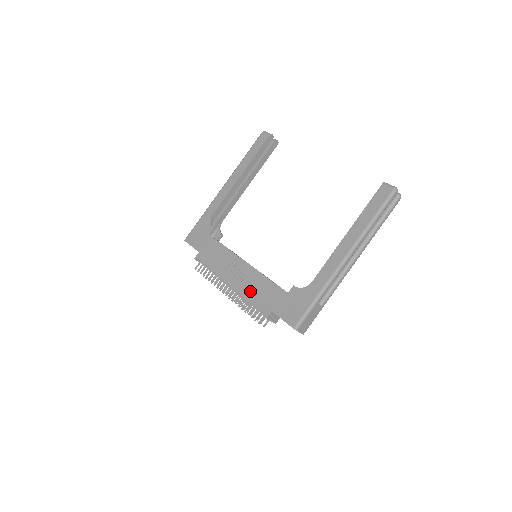
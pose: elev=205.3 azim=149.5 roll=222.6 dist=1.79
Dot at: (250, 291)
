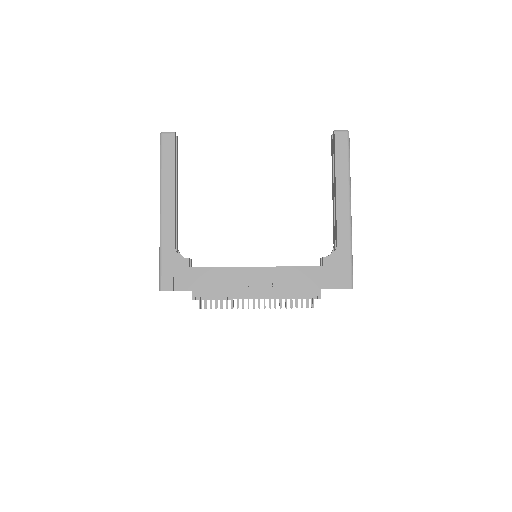
Dot at: (285, 288)
